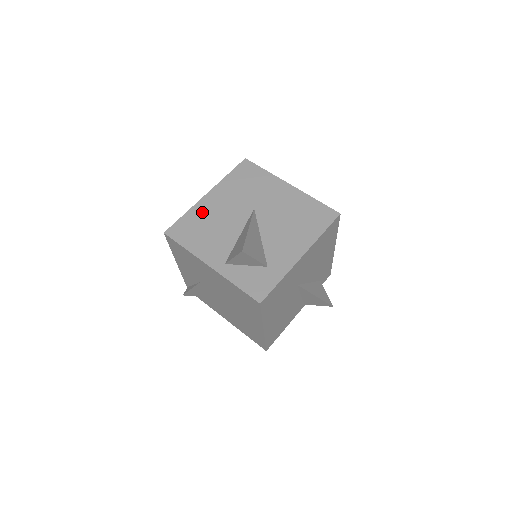
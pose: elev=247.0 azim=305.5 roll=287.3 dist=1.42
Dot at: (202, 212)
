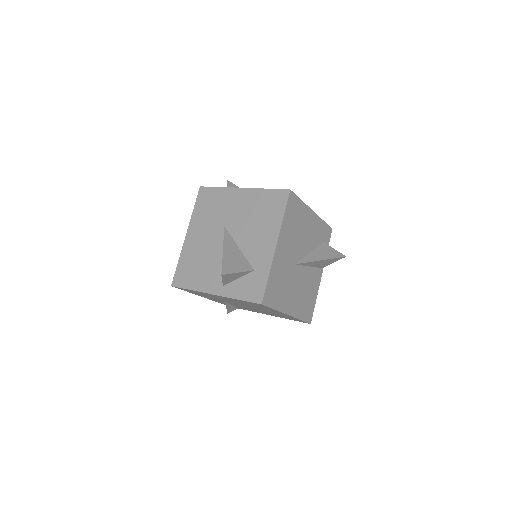
Dot at: (189, 253)
